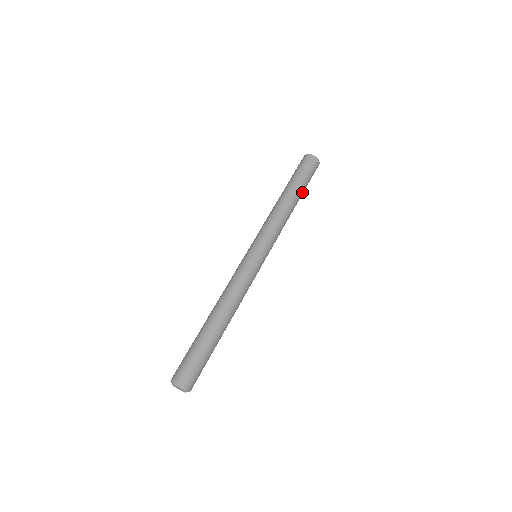
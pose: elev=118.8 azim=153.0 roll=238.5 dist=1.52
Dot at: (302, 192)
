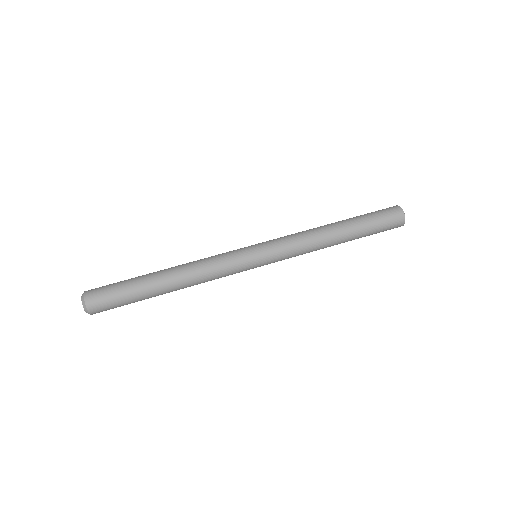
Dot at: (358, 232)
